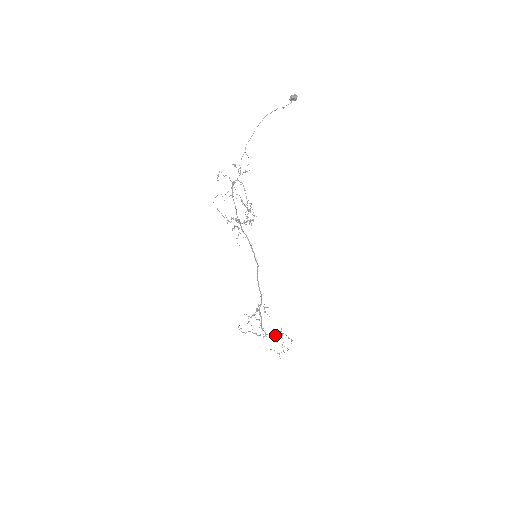
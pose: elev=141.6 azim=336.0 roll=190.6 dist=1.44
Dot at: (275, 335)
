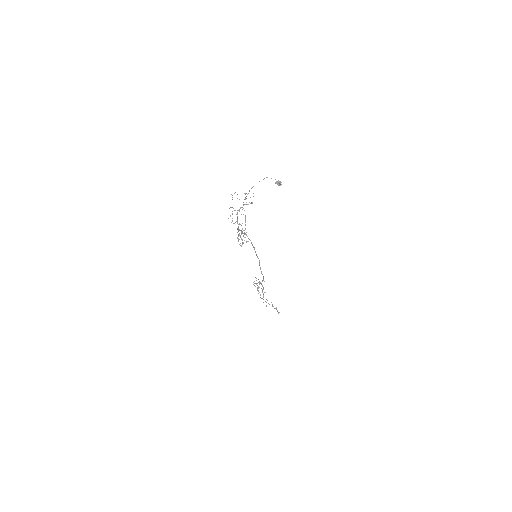
Dot at: (268, 303)
